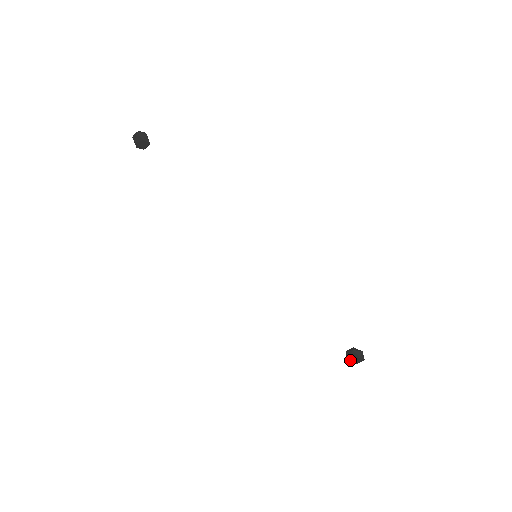
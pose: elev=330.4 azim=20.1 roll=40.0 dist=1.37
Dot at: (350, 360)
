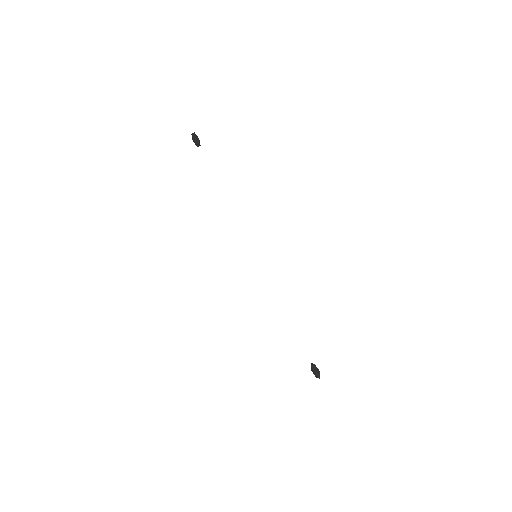
Dot at: occluded
